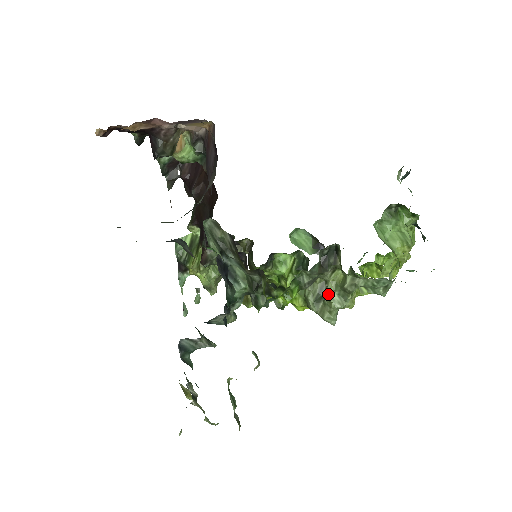
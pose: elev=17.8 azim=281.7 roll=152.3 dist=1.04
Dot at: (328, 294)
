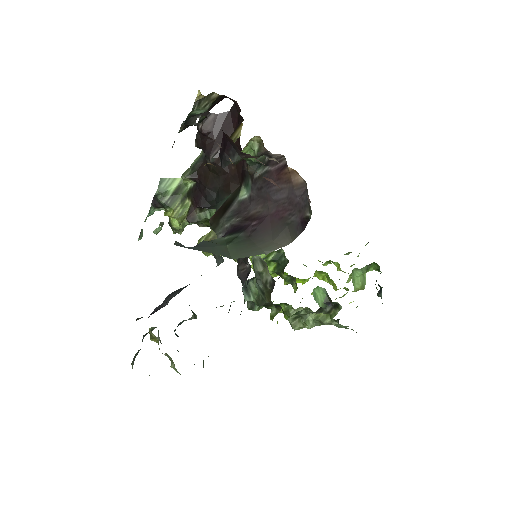
Dot at: (308, 320)
